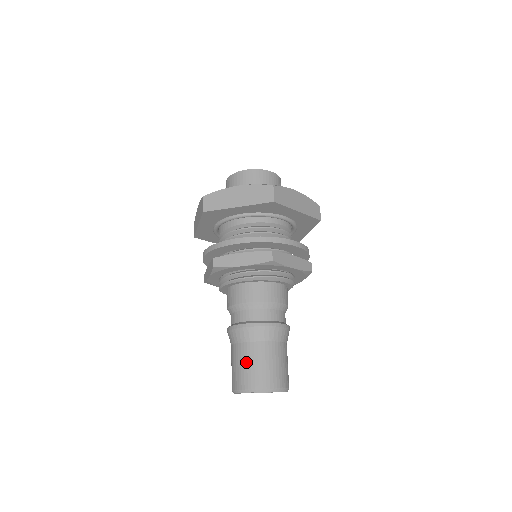
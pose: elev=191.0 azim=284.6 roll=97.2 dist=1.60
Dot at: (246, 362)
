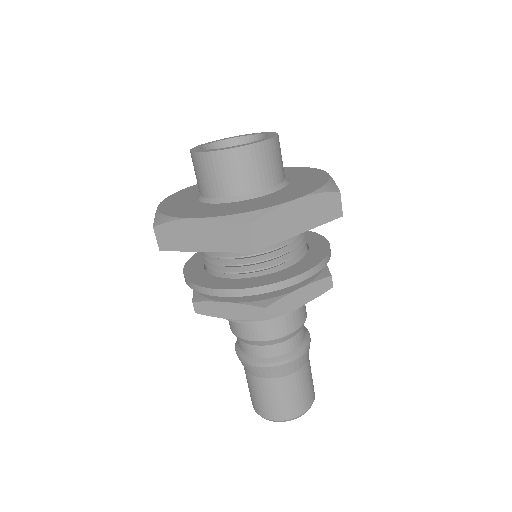
Dot at: (293, 393)
